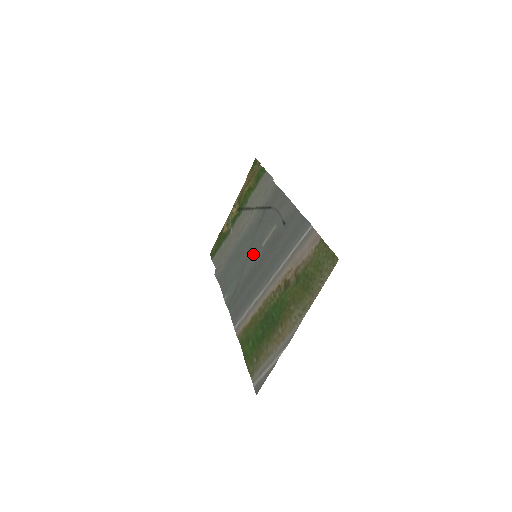
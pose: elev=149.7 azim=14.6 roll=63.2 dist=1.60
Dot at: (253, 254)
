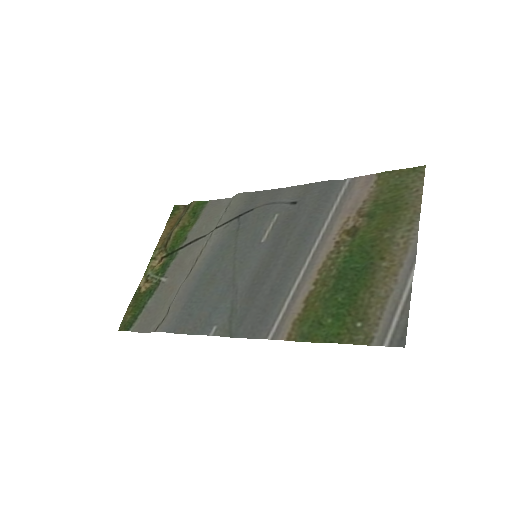
Dot at: (247, 259)
